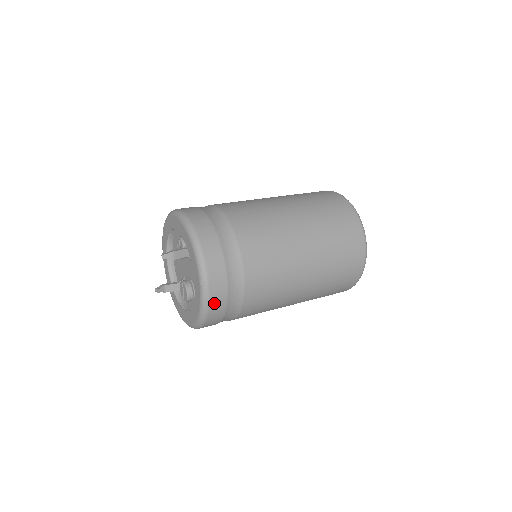
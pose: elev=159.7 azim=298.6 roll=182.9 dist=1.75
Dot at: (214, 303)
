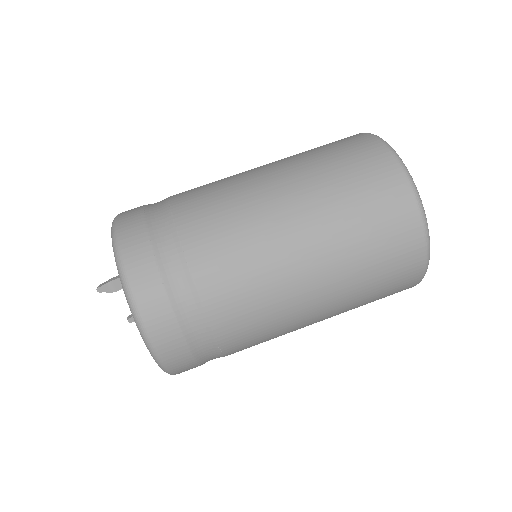
Dot at: (168, 353)
